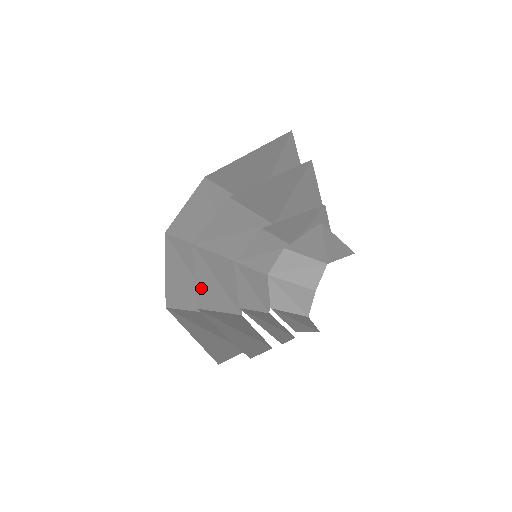
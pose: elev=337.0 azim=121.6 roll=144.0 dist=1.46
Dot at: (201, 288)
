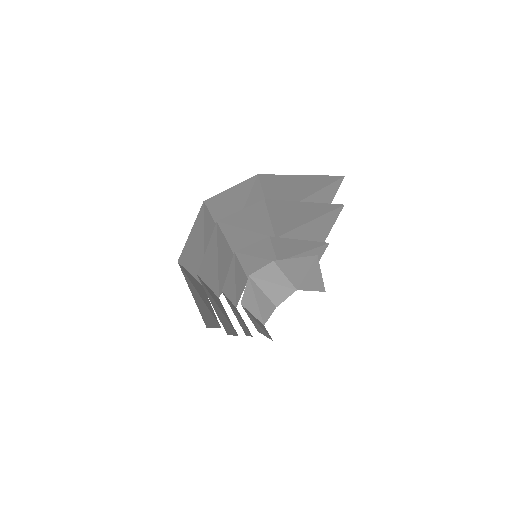
Dot at: (206, 260)
